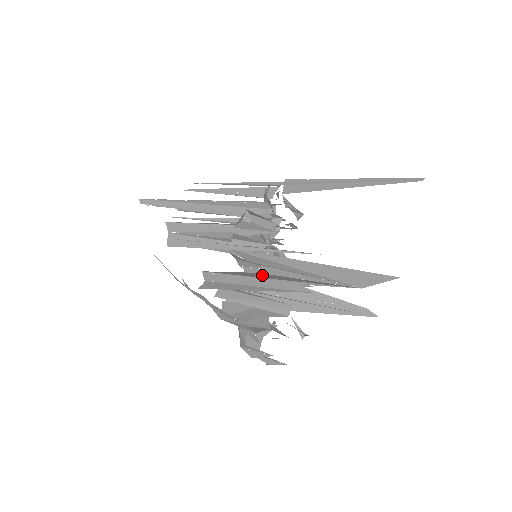
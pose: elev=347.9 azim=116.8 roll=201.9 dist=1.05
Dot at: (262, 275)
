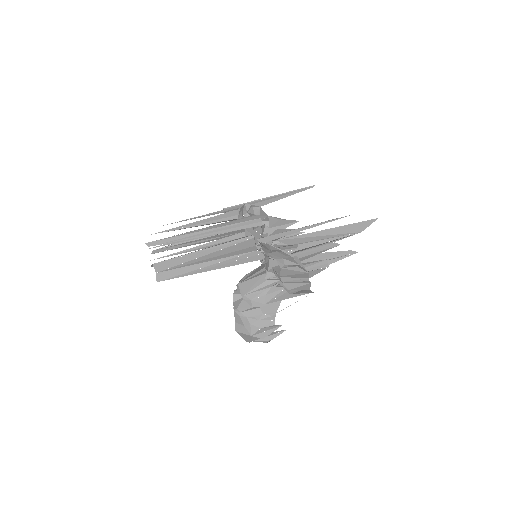
Dot at: (305, 249)
